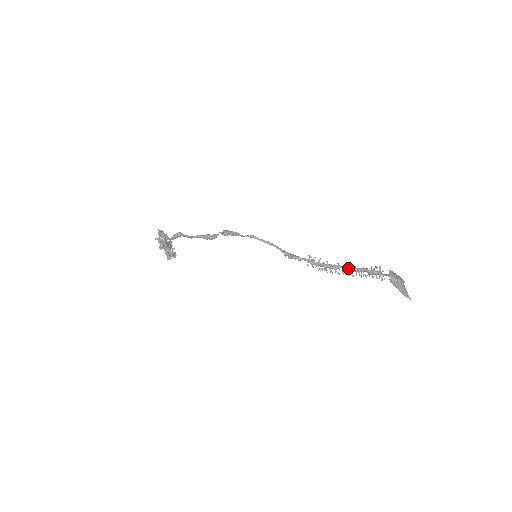
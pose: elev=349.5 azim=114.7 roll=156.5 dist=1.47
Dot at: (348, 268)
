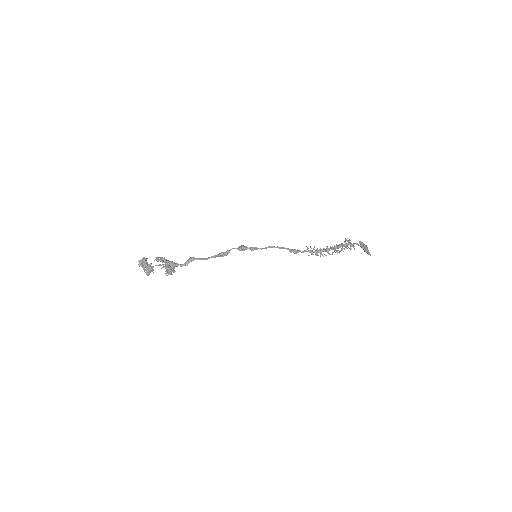
Dot at: (334, 248)
